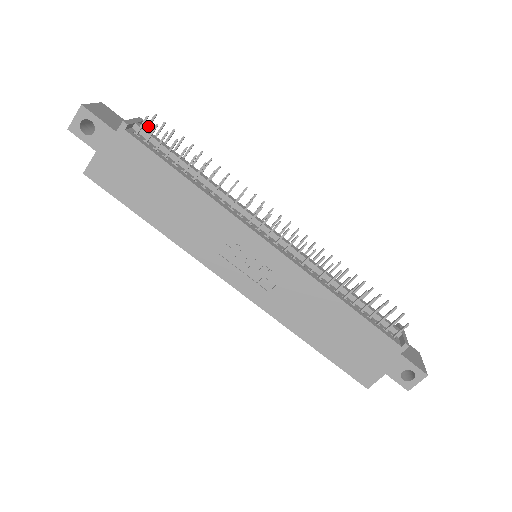
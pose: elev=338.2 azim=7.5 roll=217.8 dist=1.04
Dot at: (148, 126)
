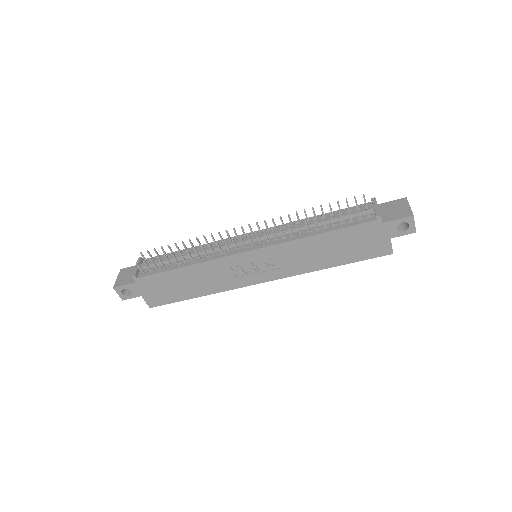
Dot at: (145, 259)
